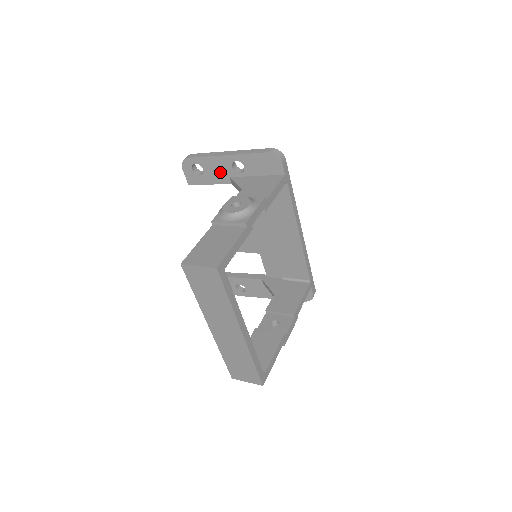
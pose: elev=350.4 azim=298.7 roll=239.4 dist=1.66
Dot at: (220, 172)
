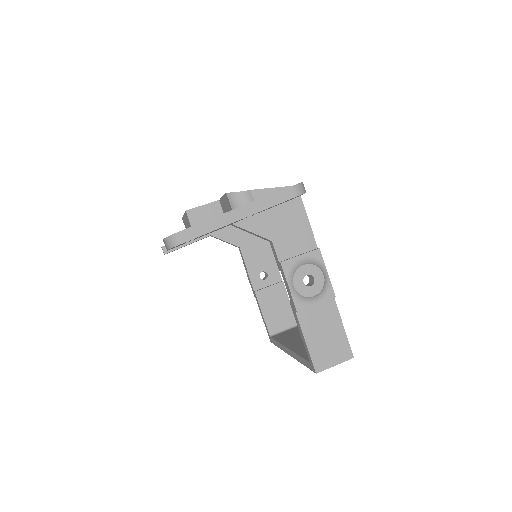
Dot at: occluded
